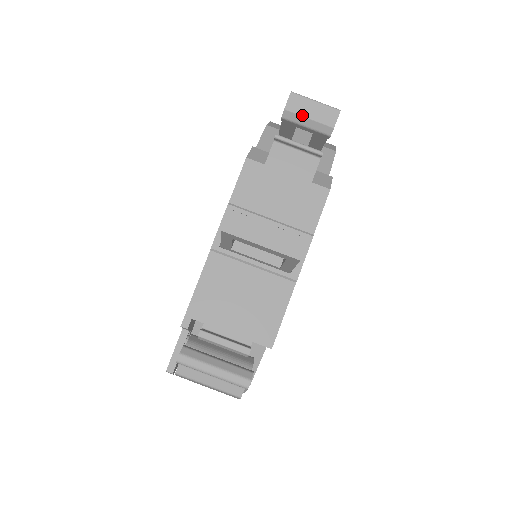
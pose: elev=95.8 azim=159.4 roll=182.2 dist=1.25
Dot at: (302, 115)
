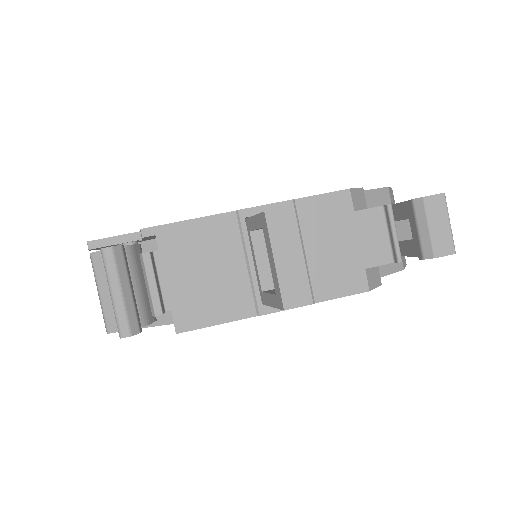
Dot at: (428, 218)
